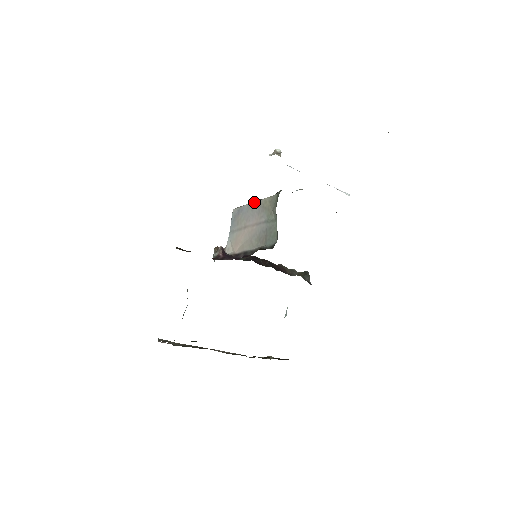
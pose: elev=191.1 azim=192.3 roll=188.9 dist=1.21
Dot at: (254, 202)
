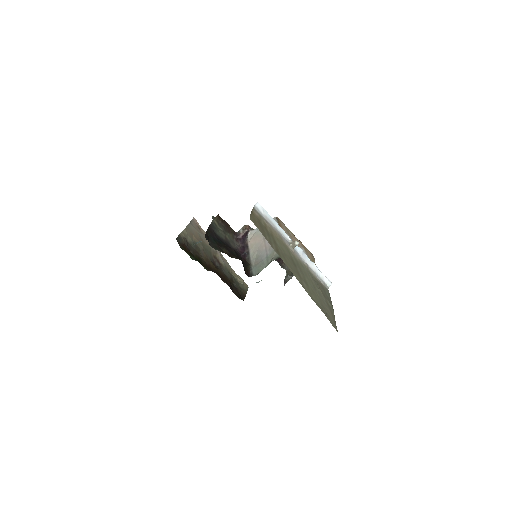
Dot at: occluded
